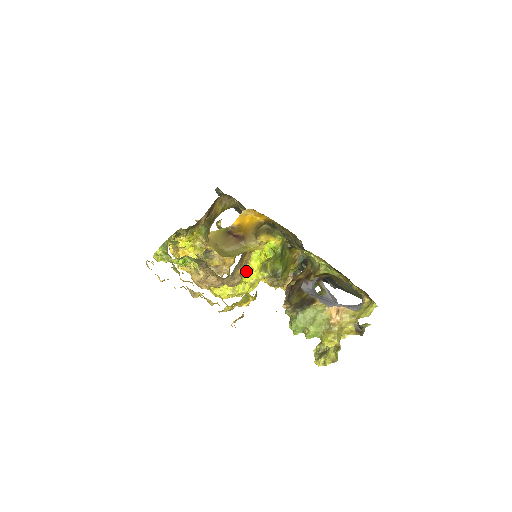
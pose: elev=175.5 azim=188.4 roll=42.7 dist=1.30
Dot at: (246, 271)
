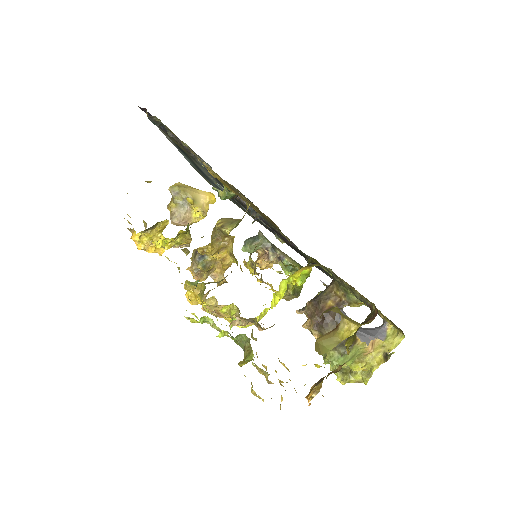
Dot at: (272, 299)
